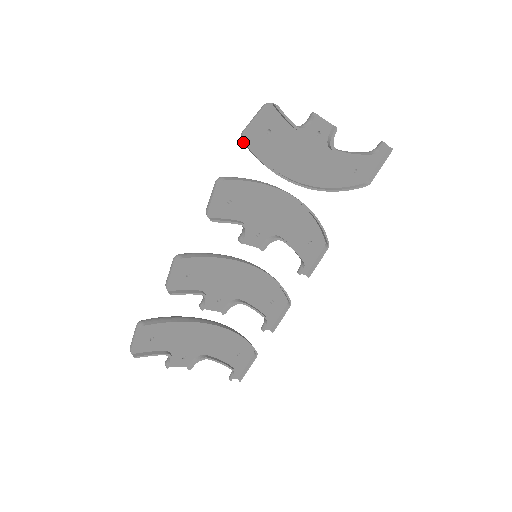
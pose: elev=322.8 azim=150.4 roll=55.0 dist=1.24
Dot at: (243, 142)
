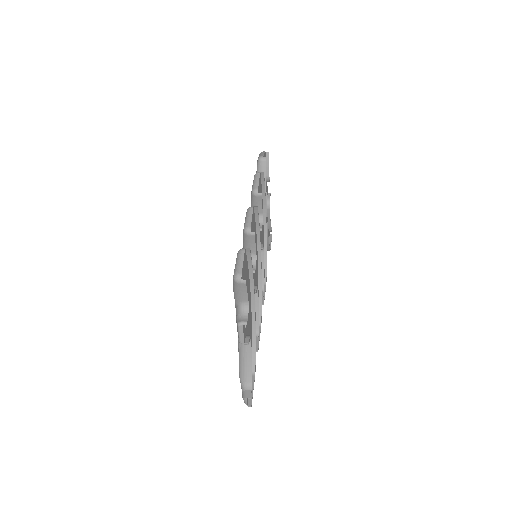
Dot at: (263, 160)
